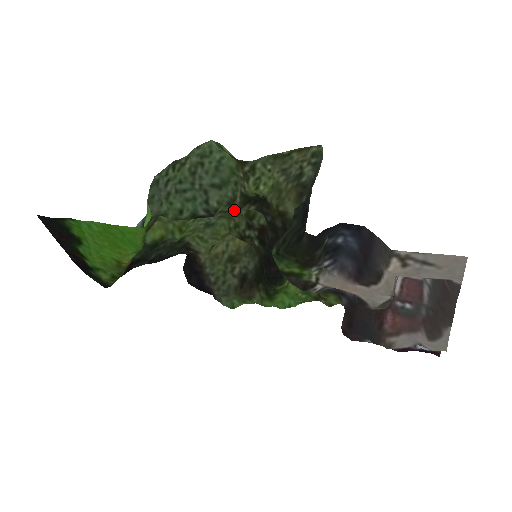
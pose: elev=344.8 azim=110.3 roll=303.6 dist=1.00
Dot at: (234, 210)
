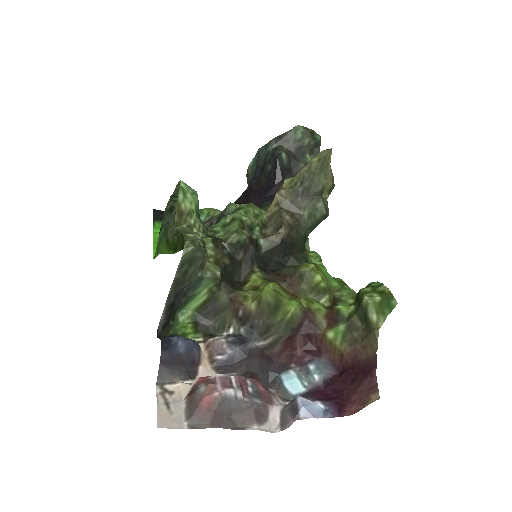
Dot at: (225, 224)
